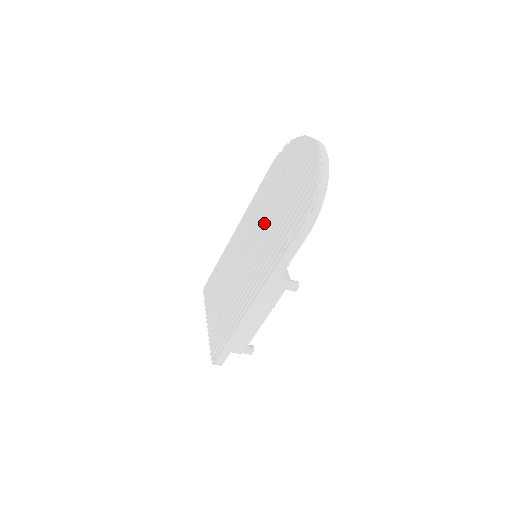
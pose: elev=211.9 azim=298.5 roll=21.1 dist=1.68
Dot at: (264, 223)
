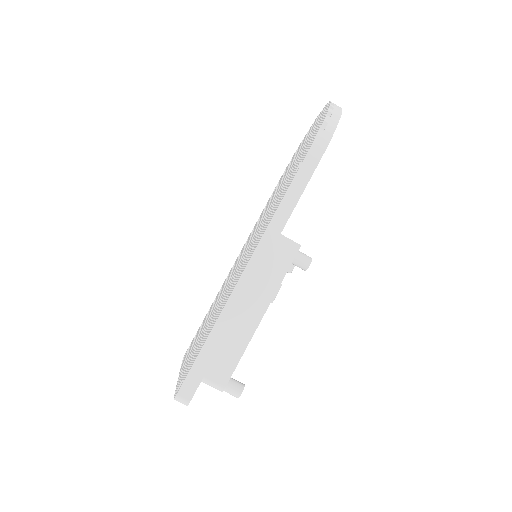
Dot at: (268, 210)
